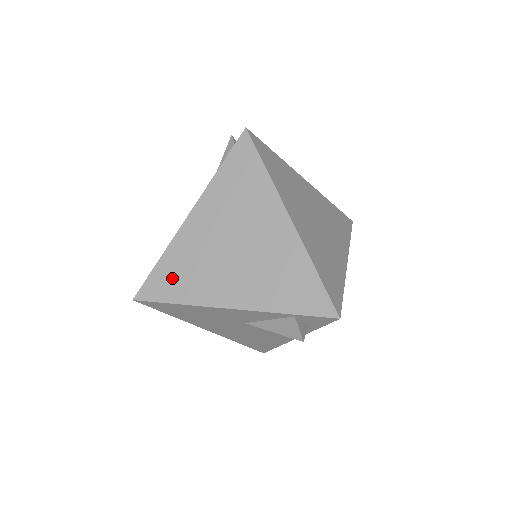
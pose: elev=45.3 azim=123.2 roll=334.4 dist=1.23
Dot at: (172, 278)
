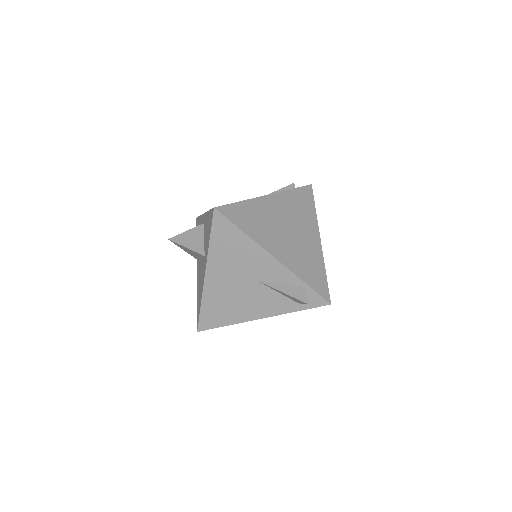
Dot at: (246, 216)
